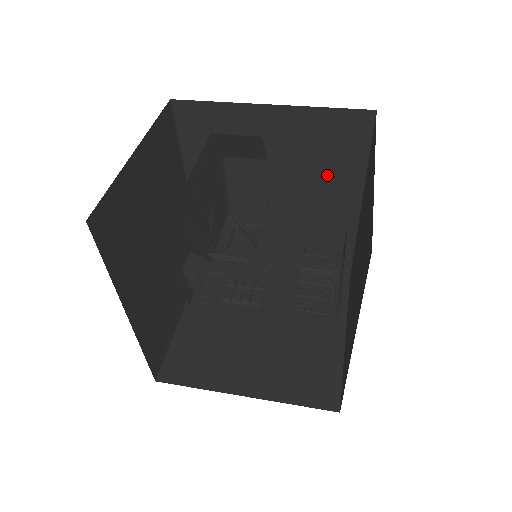
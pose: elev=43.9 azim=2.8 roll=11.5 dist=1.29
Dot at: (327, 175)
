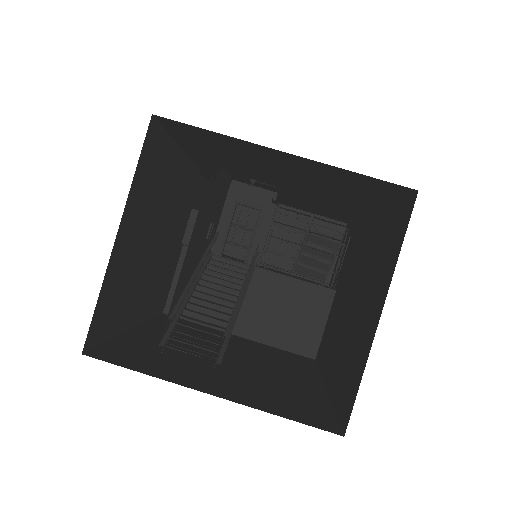
Dot at: (347, 190)
